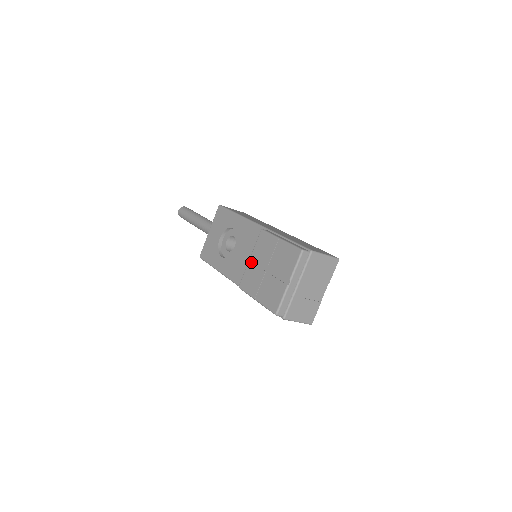
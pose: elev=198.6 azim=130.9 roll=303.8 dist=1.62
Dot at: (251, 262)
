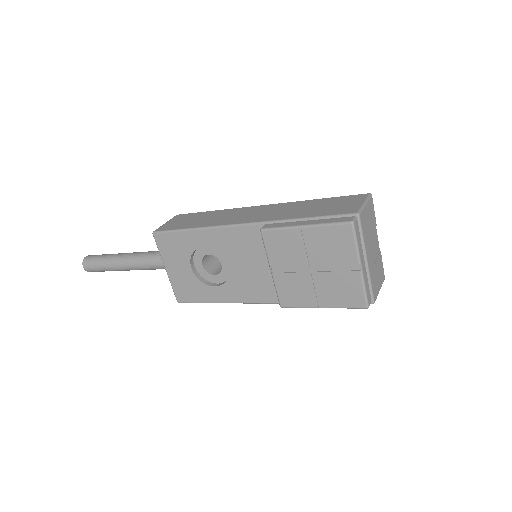
Dot at: (277, 273)
